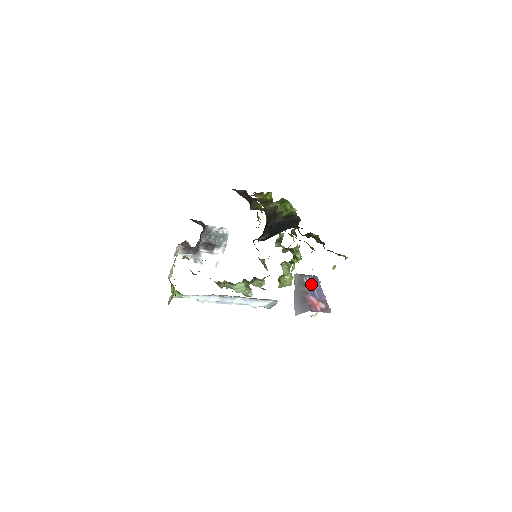
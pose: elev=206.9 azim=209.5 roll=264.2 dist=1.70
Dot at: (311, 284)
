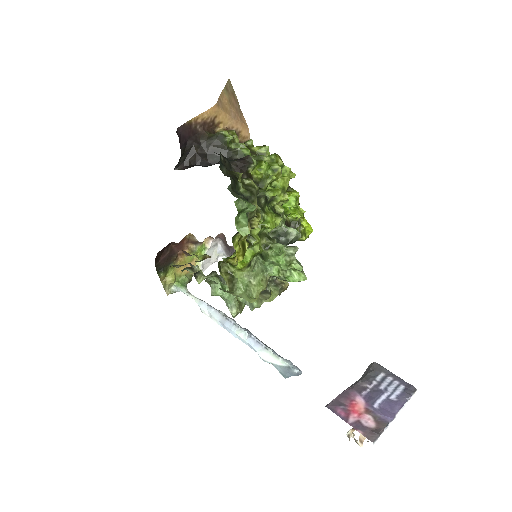
Dot at: (386, 387)
